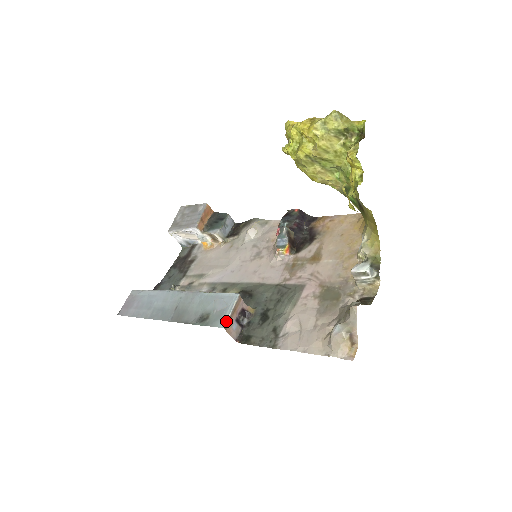
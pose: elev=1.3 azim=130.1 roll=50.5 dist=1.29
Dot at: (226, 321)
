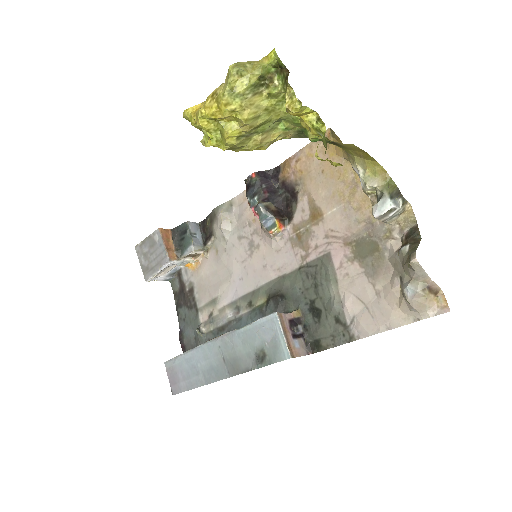
Dot at: (287, 349)
